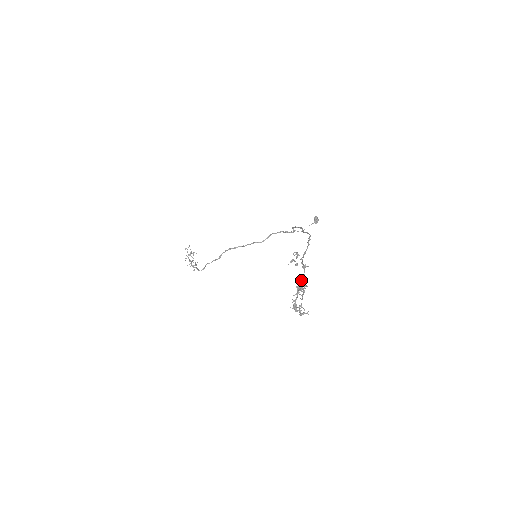
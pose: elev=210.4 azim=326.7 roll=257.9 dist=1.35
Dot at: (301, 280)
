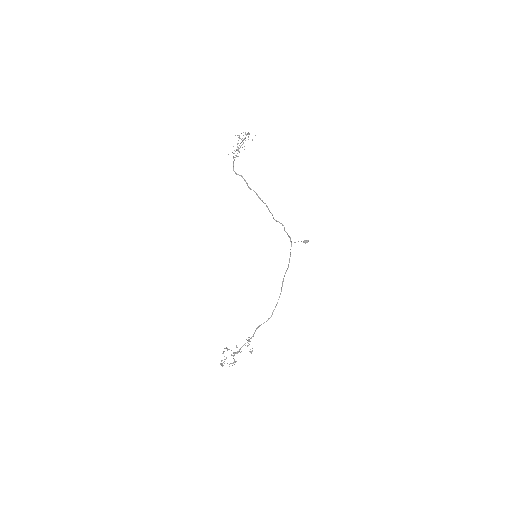
Dot at: occluded
